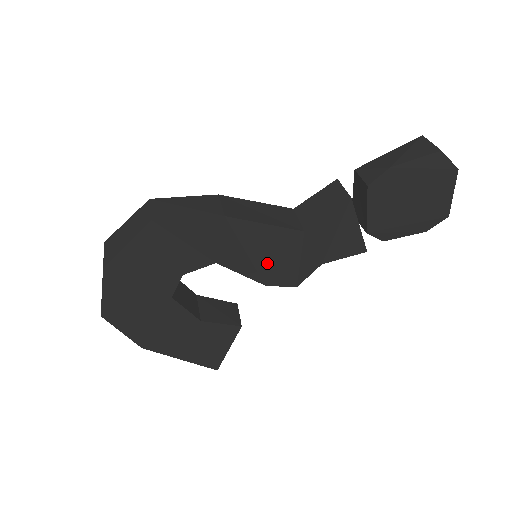
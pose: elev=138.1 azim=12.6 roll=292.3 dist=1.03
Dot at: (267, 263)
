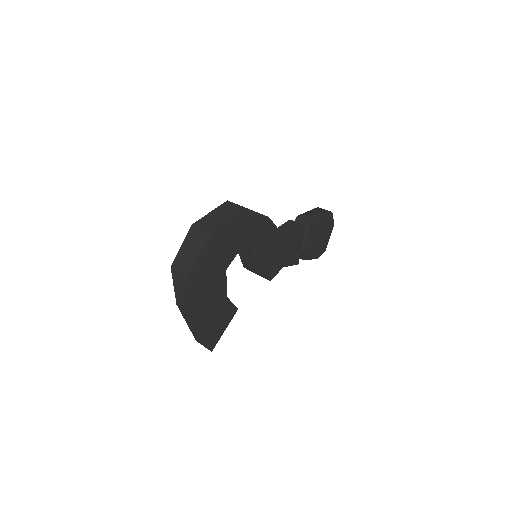
Dot at: (268, 257)
